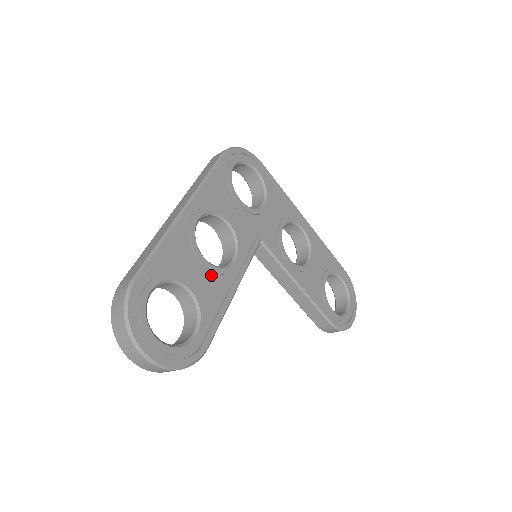
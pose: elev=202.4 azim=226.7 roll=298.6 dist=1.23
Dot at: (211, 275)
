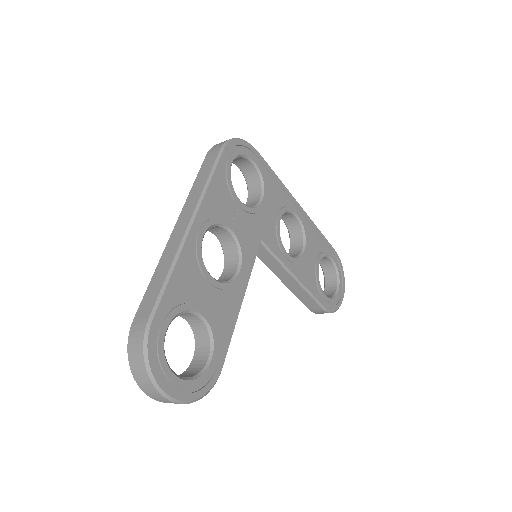
Dot at: (219, 293)
